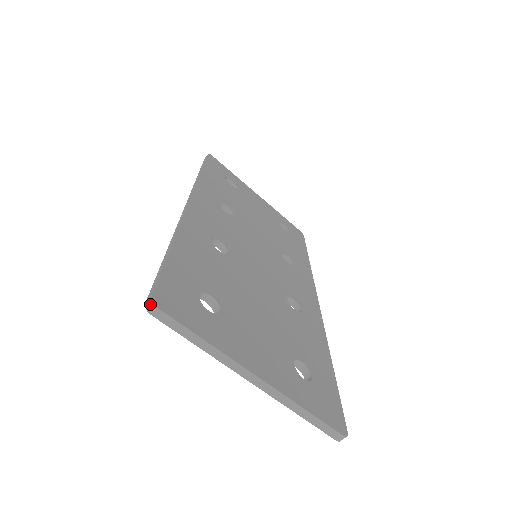
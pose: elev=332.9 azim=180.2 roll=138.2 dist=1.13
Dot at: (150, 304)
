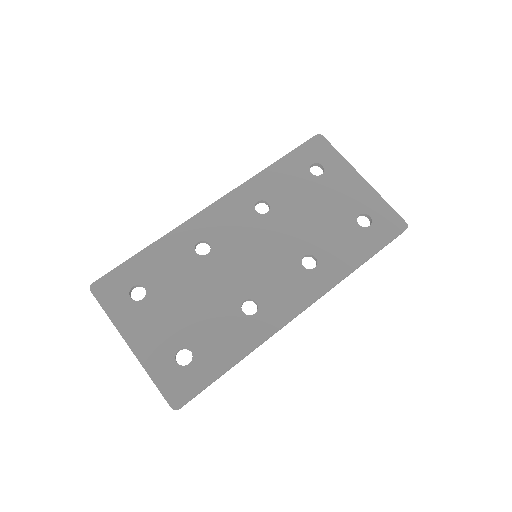
Dot at: (90, 287)
